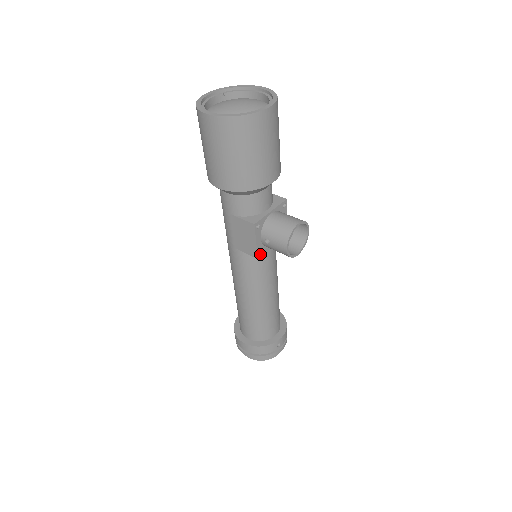
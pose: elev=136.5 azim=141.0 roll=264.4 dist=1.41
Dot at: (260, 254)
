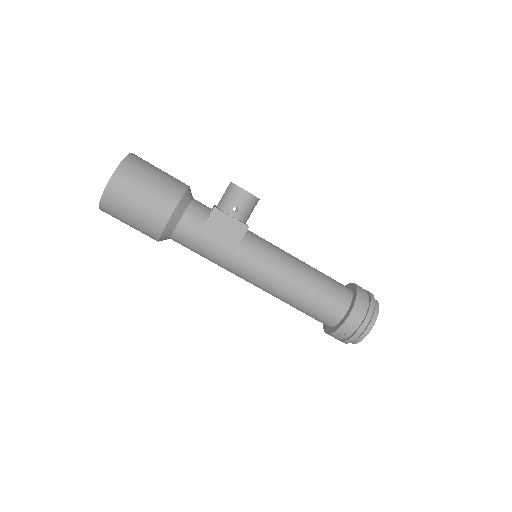
Dot at: (246, 226)
